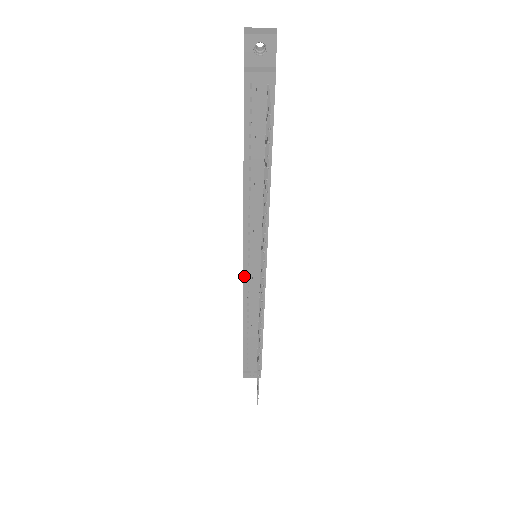
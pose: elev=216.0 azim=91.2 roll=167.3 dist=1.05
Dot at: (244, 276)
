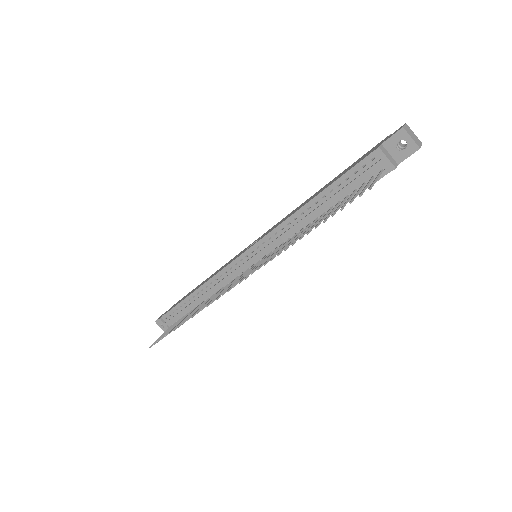
Dot at: (235, 260)
